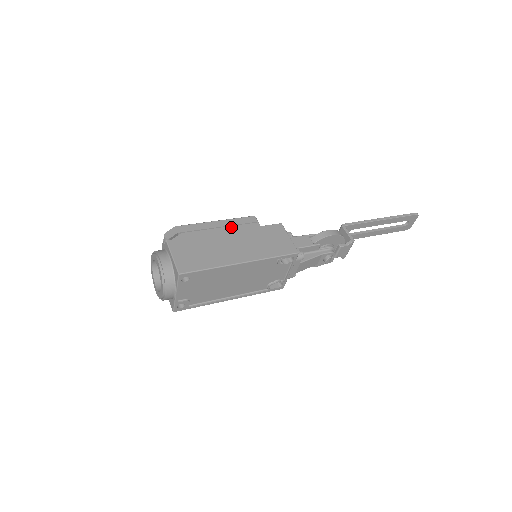
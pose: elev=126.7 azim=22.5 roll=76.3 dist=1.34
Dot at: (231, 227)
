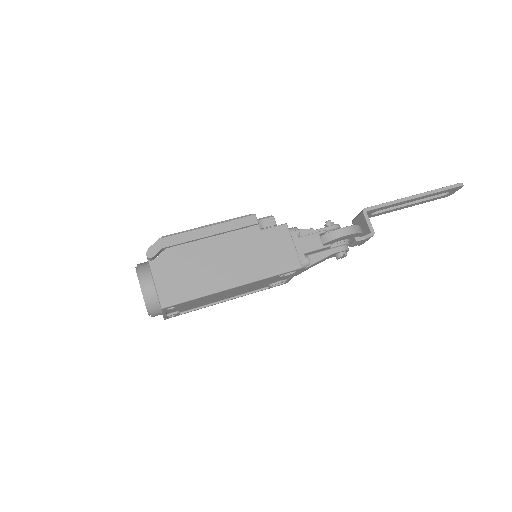
Dot at: (225, 235)
